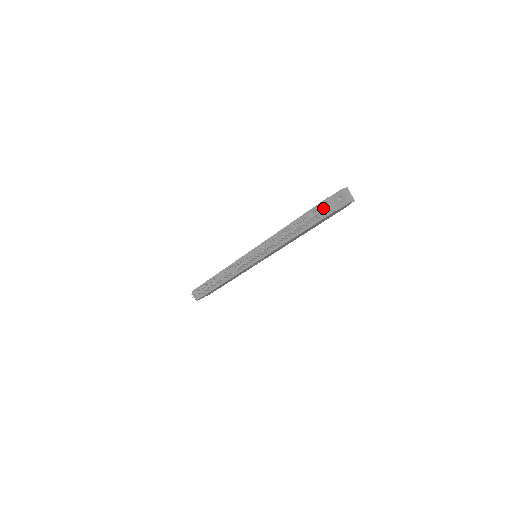
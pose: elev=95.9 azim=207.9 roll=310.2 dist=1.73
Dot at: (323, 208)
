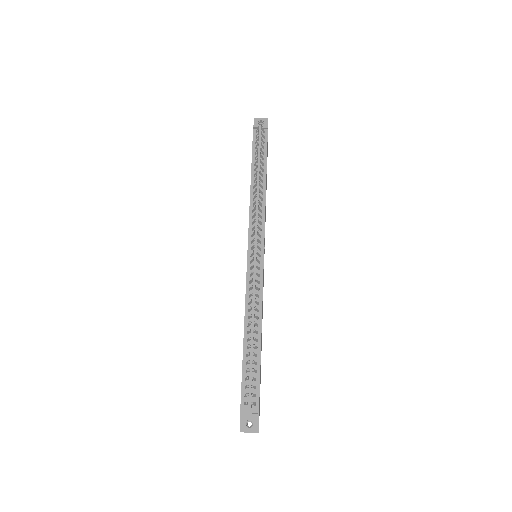
Dot at: (259, 133)
